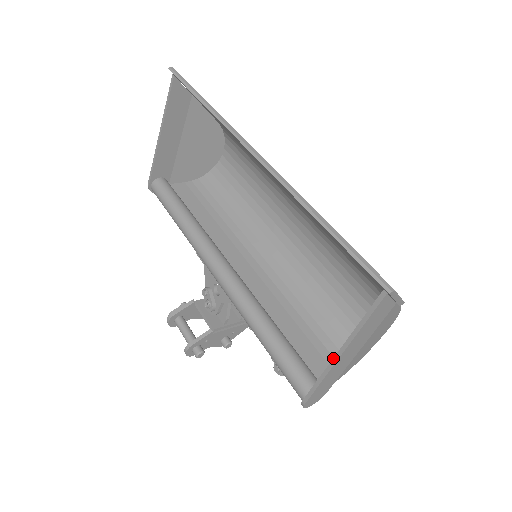
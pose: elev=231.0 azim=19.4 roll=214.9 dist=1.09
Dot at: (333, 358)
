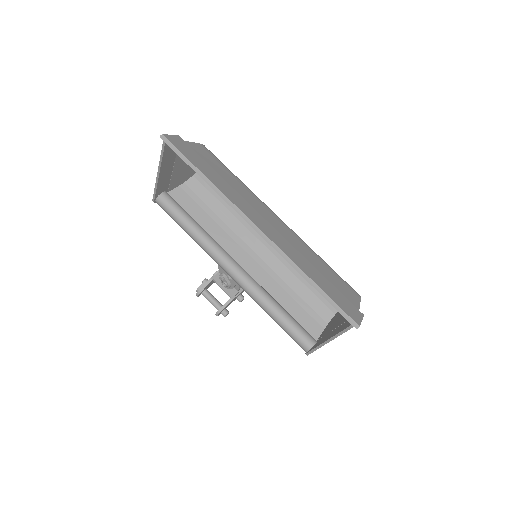
Dot at: (324, 342)
